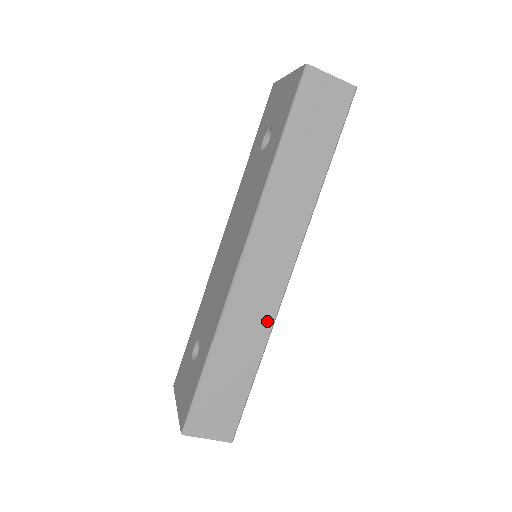
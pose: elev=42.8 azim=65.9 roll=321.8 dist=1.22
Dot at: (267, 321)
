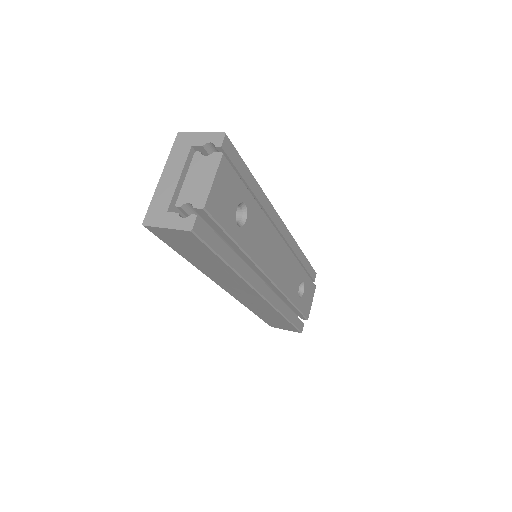
Dot at: (270, 308)
